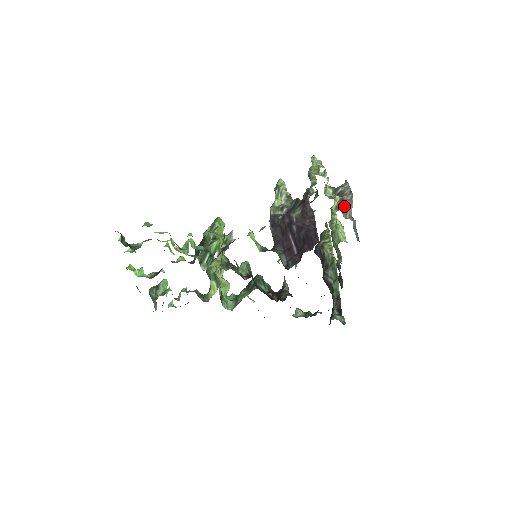
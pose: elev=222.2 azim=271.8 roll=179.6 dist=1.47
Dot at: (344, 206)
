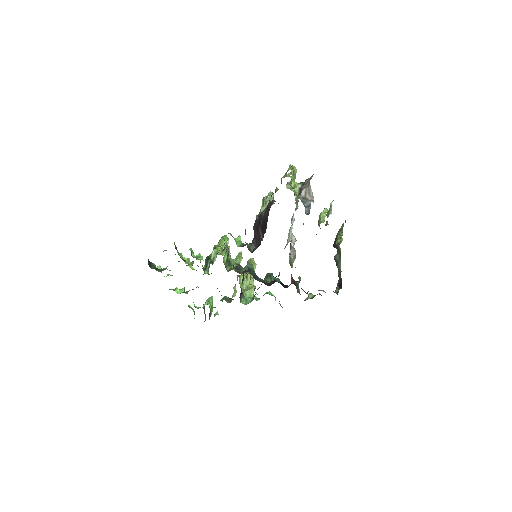
Dot at: (302, 193)
